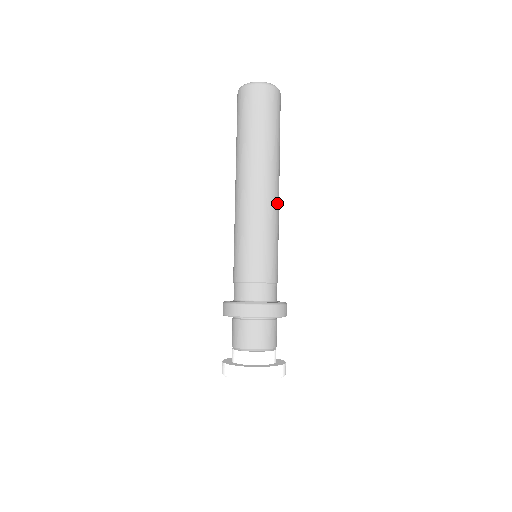
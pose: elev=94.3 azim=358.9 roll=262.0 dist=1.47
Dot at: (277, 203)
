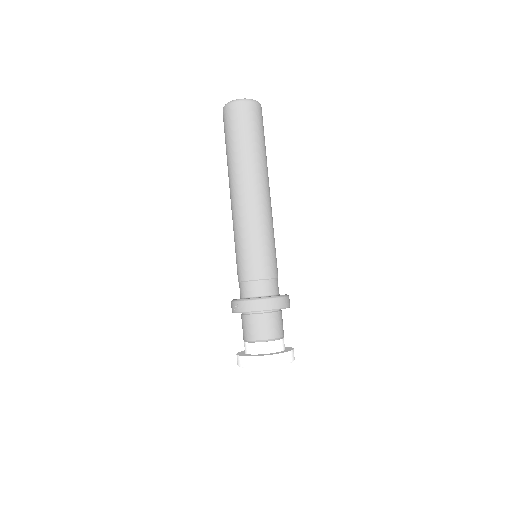
Dot at: (271, 208)
